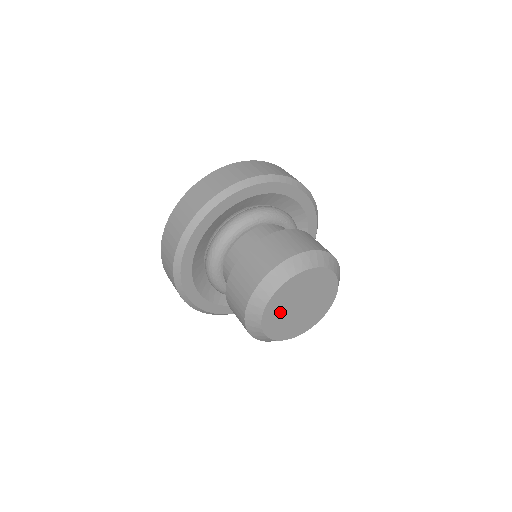
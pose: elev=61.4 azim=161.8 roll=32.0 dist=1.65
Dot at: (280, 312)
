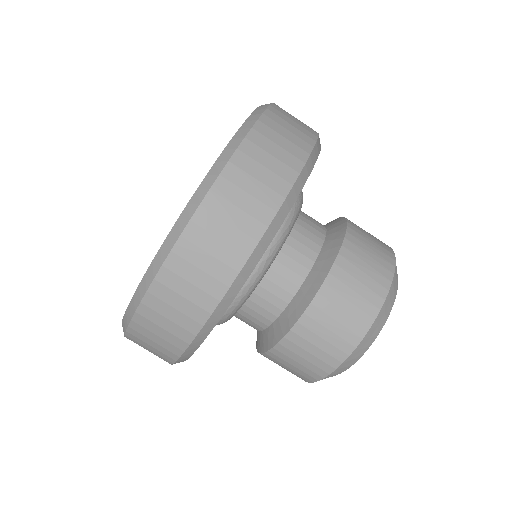
Dot at: occluded
